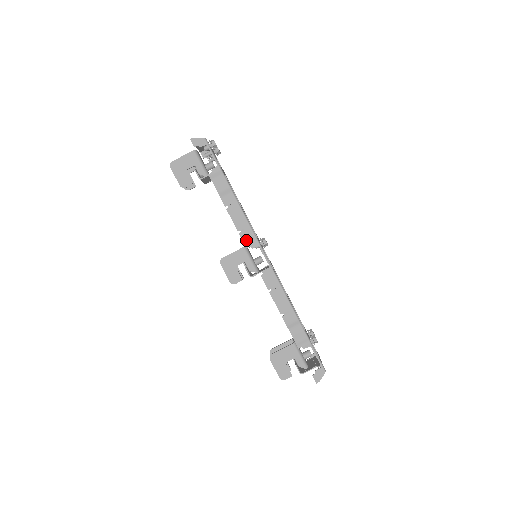
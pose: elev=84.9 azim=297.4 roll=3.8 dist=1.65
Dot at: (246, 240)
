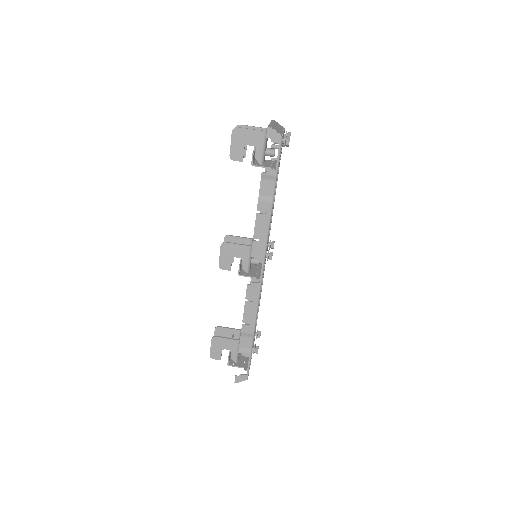
Dot at: (255, 250)
